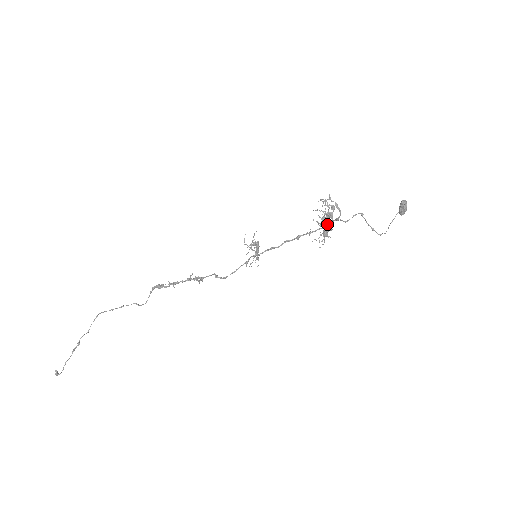
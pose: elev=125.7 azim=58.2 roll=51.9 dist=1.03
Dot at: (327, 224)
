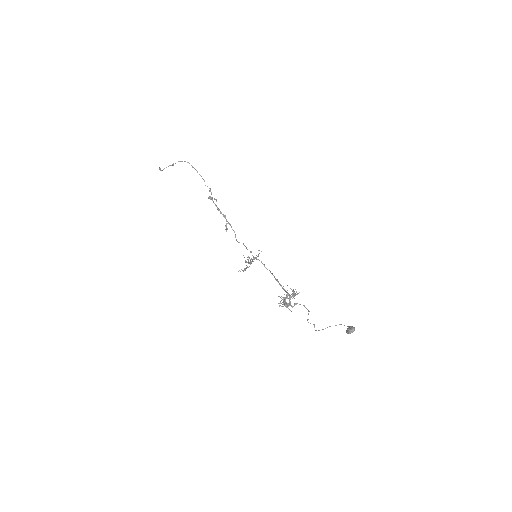
Dot at: (289, 300)
